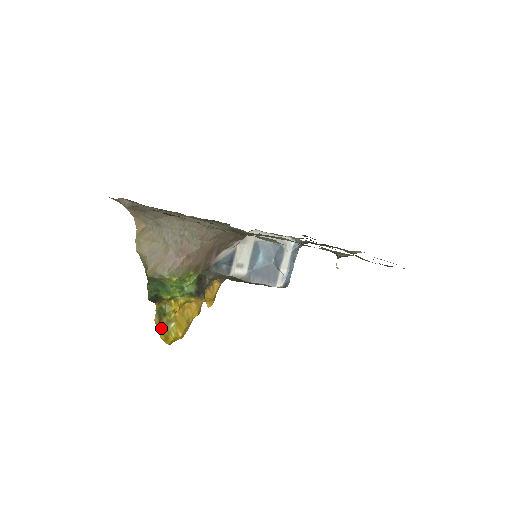
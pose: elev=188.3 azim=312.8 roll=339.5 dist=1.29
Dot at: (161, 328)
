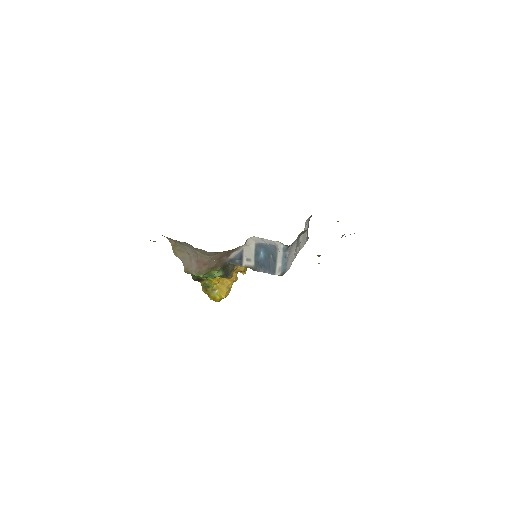
Dot at: (208, 294)
